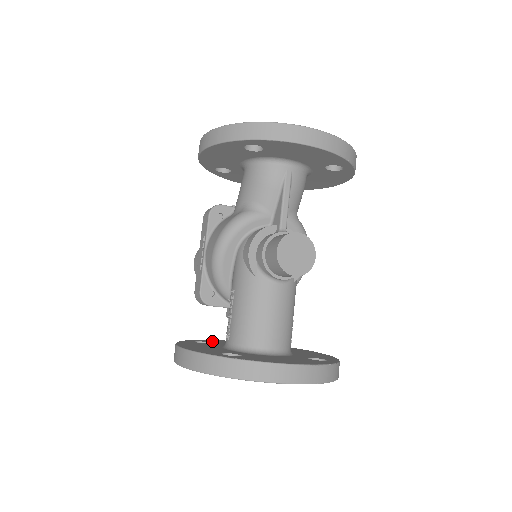
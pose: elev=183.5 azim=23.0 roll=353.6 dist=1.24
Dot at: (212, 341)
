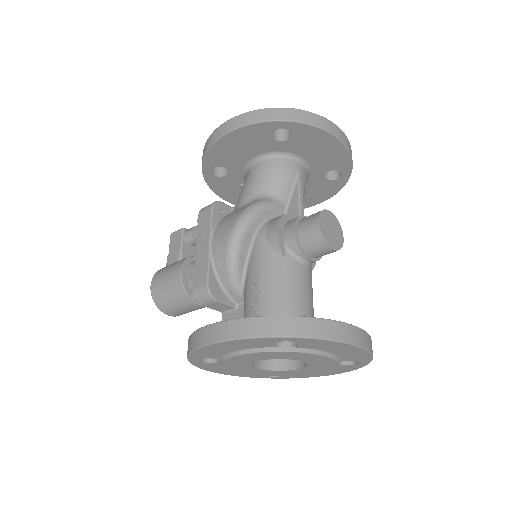
Dot at: occluded
